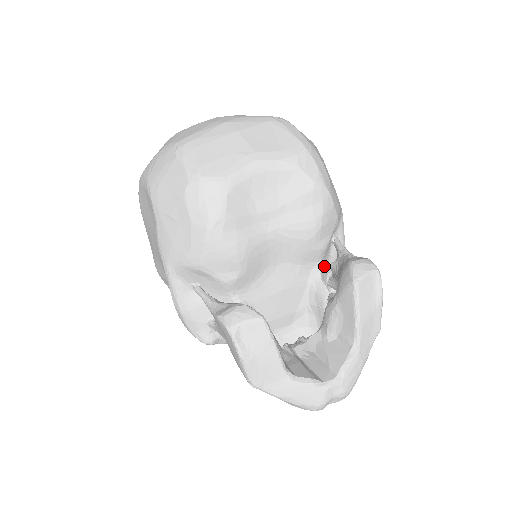
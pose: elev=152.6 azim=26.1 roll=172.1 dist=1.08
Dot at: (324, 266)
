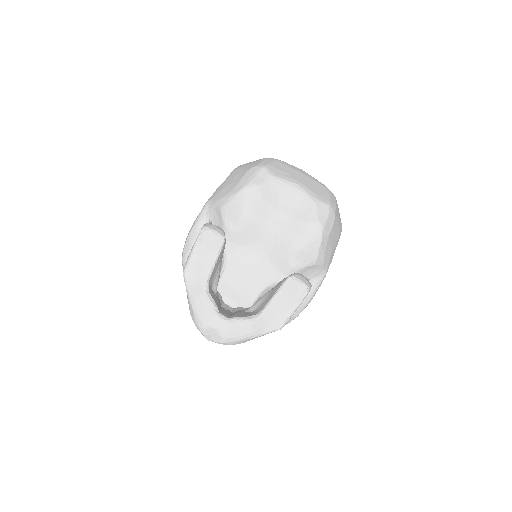
Dot at: occluded
